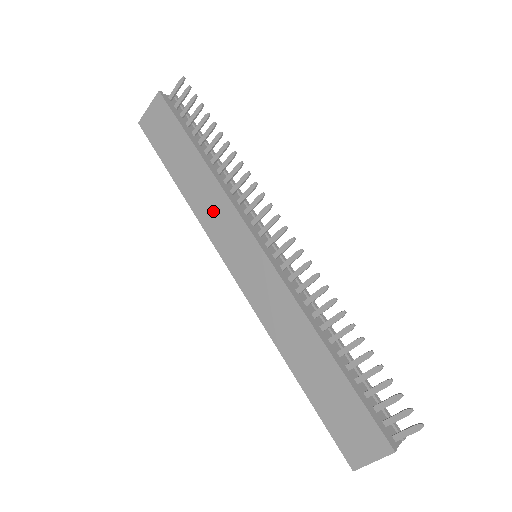
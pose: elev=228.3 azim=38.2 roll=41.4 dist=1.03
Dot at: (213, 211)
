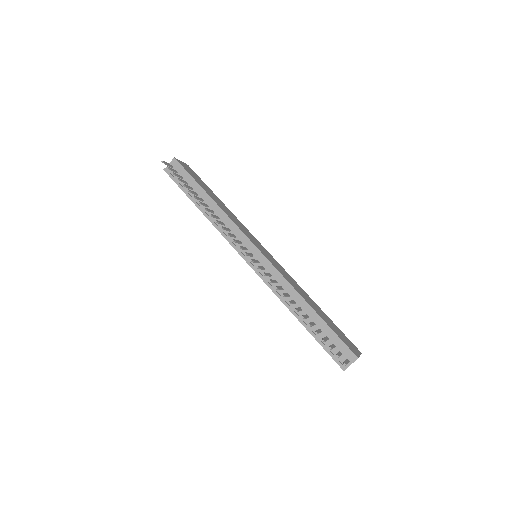
Dot at: occluded
